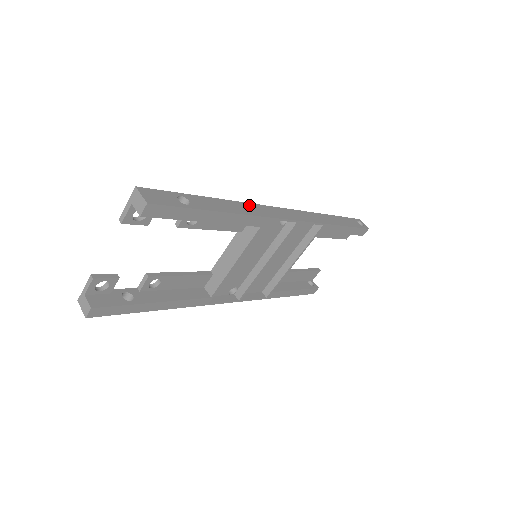
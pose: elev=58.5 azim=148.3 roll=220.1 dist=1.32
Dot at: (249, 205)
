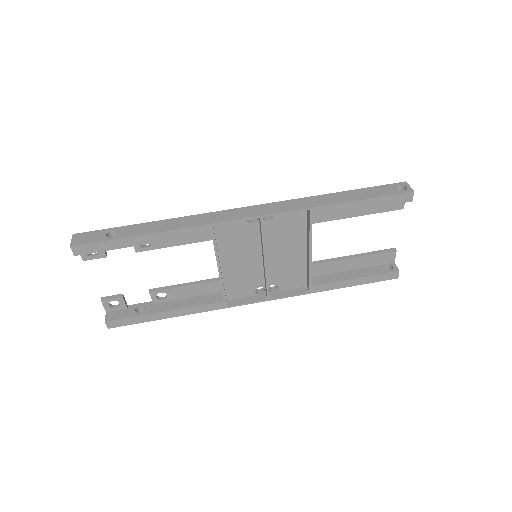
Dot at: (195, 217)
